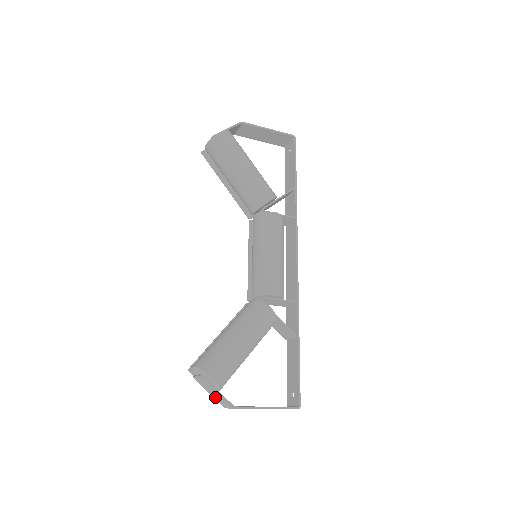
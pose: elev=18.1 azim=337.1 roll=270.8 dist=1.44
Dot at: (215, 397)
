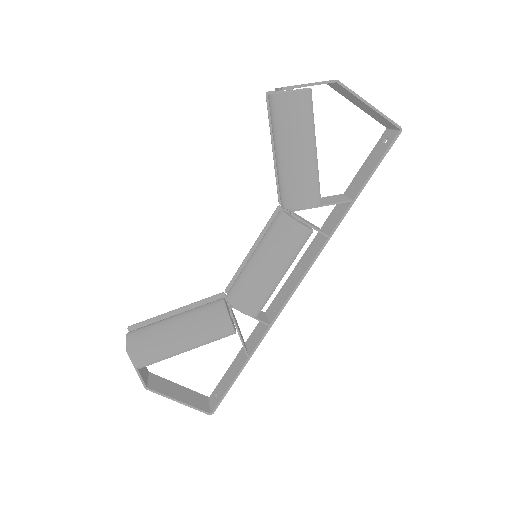
Dot at: occluded
